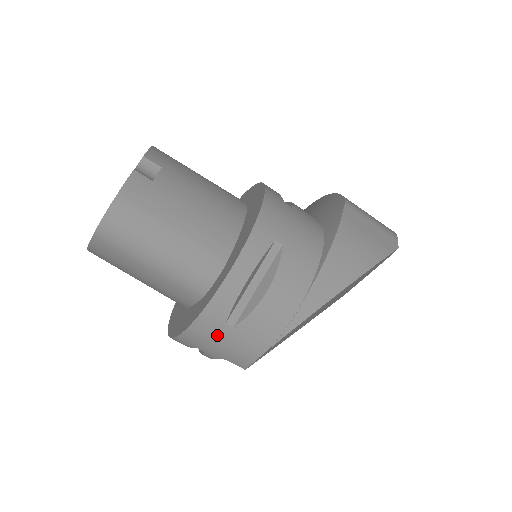
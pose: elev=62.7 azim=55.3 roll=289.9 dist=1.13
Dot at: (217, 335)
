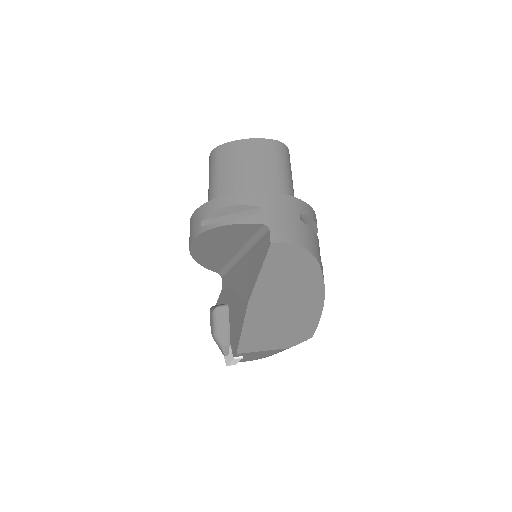
Dot at: (290, 212)
